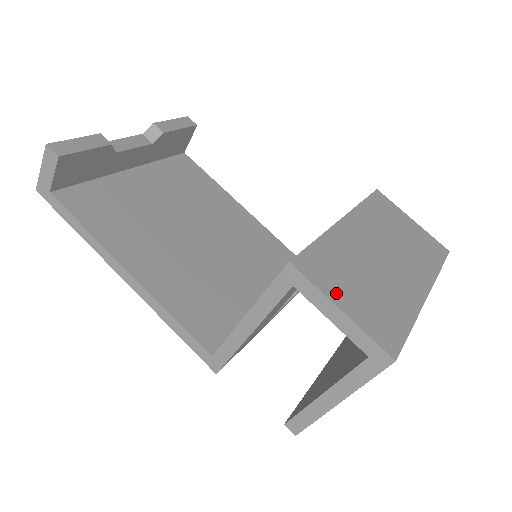
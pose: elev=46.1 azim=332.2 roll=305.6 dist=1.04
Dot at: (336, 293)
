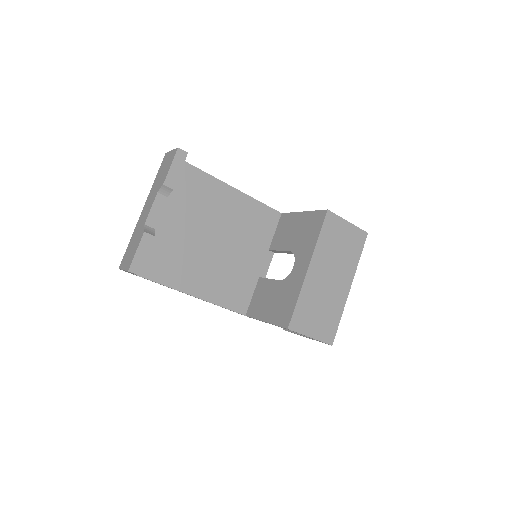
Dot at: (308, 330)
